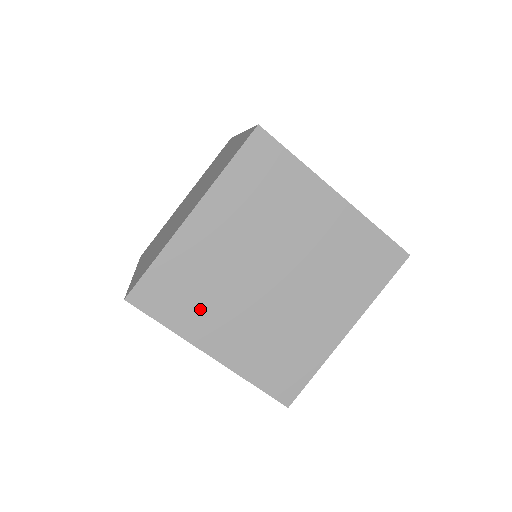
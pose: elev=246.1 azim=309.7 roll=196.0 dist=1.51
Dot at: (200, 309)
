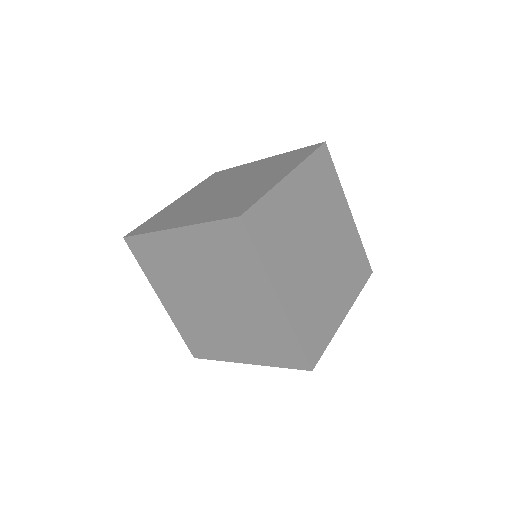
Dot at: (163, 277)
